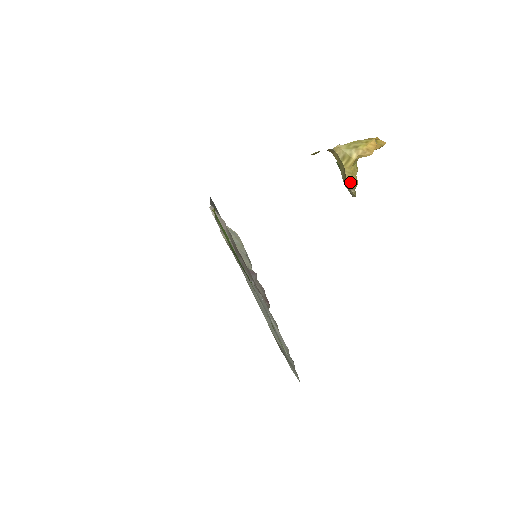
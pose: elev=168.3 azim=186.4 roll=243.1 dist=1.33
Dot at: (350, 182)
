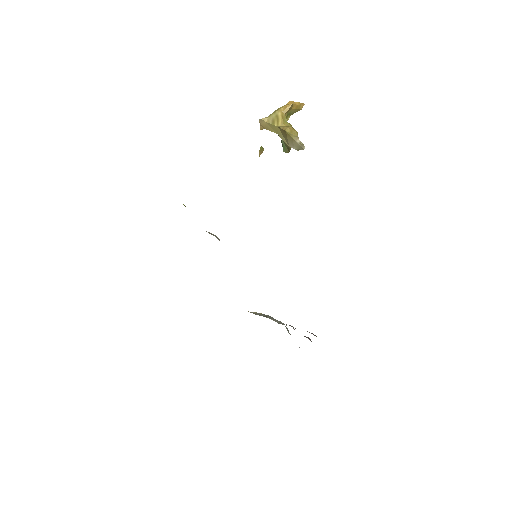
Dot at: (287, 128)
